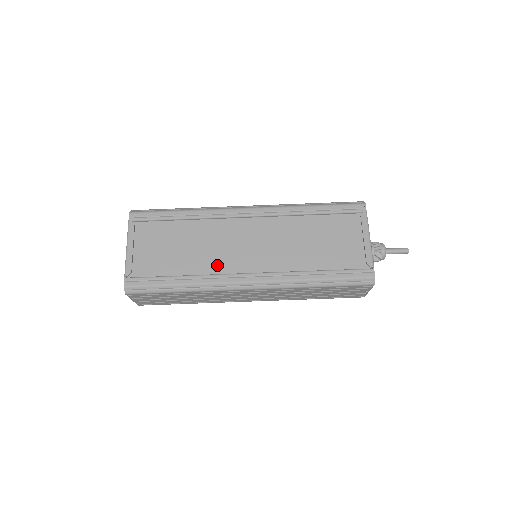
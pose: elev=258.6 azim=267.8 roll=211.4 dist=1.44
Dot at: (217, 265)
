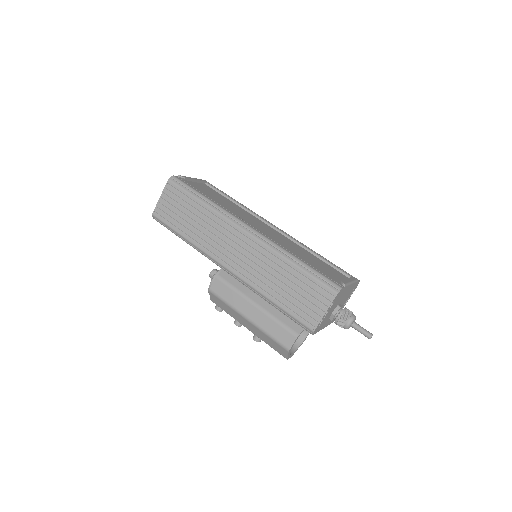
Dot at: (236, 215)
